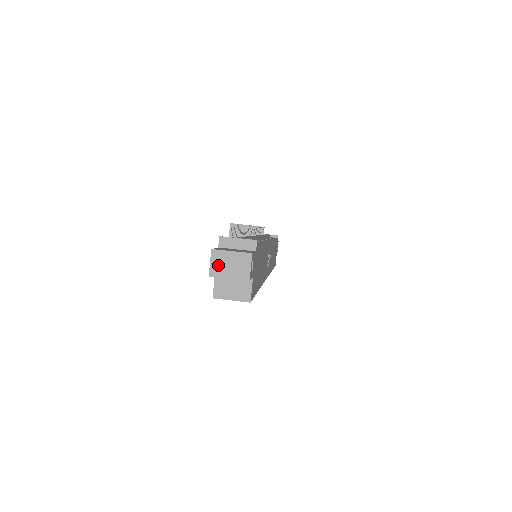
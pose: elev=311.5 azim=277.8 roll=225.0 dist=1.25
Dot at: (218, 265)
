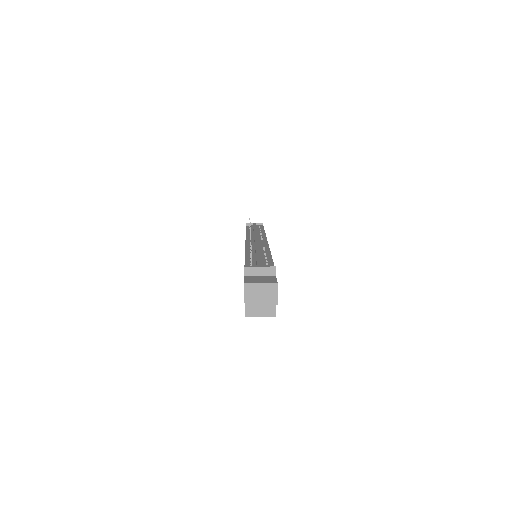
Dot at: (251, 295)
